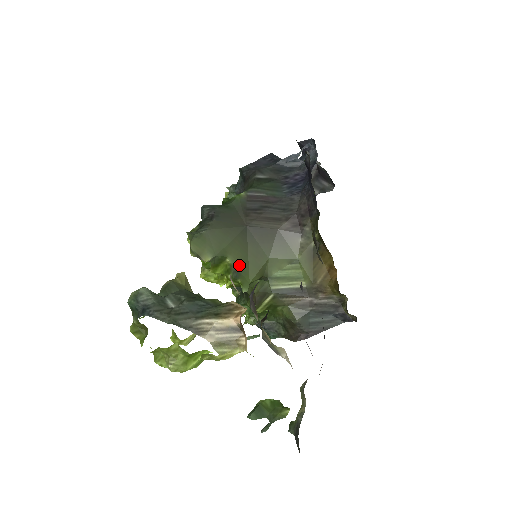
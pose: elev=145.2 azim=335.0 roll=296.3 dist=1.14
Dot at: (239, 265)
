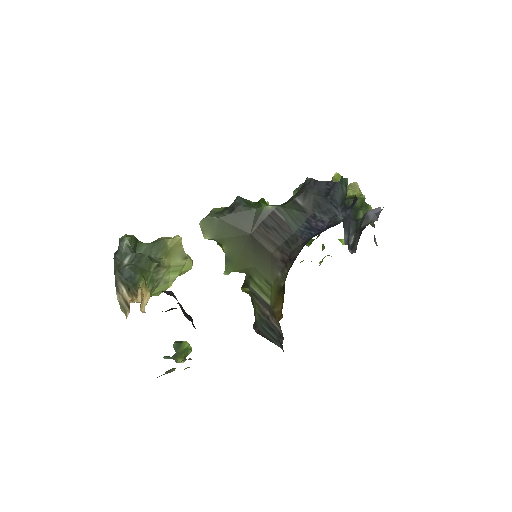
Dot at: (230, 255)
